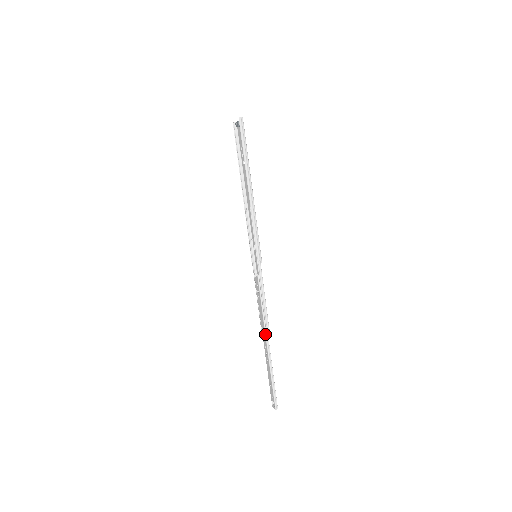
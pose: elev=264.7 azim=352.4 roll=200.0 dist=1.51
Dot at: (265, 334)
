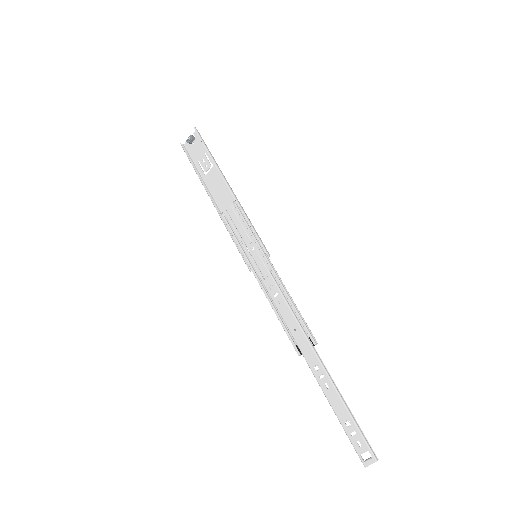
Dot at: (310, 344)
